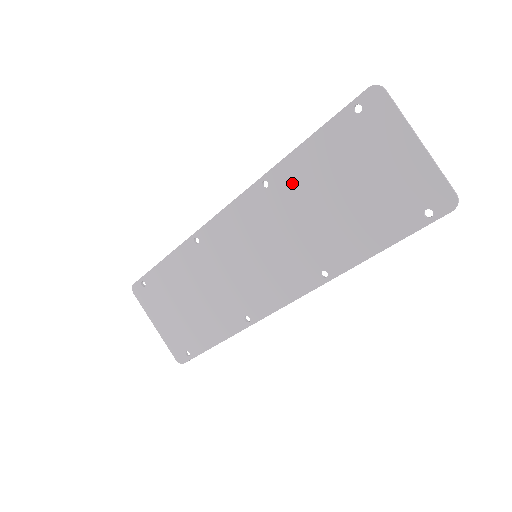
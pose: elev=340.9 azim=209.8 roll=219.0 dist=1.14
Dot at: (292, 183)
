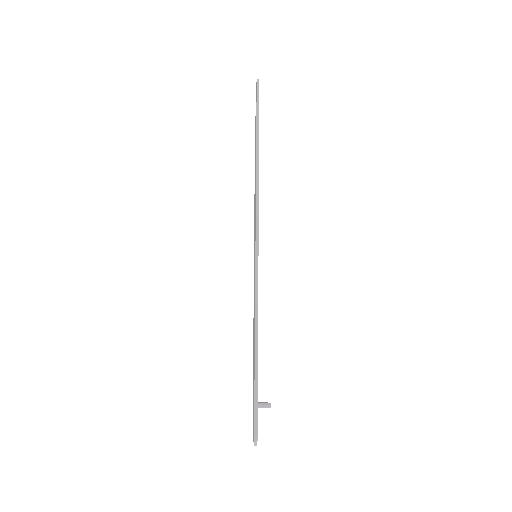
Dot at: occluded
